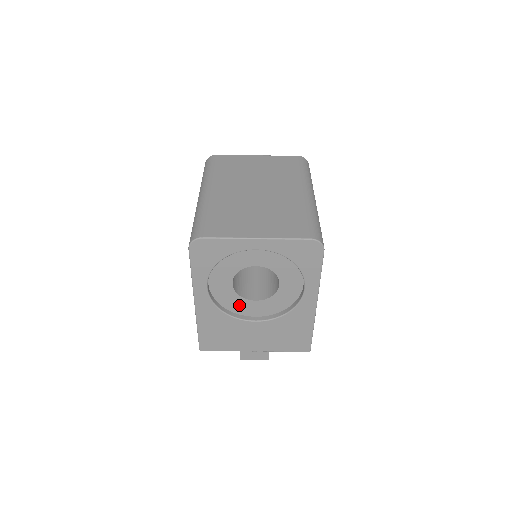
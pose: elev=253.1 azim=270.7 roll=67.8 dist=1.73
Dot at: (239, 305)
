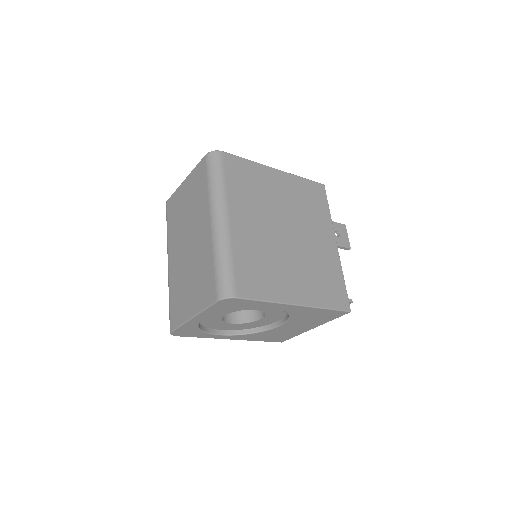
Dot at: (258, 324)
